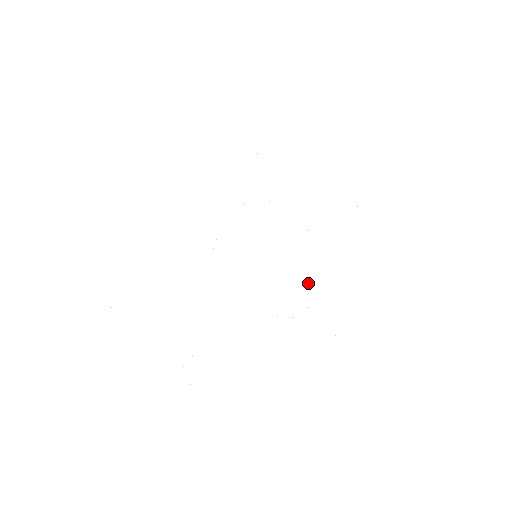
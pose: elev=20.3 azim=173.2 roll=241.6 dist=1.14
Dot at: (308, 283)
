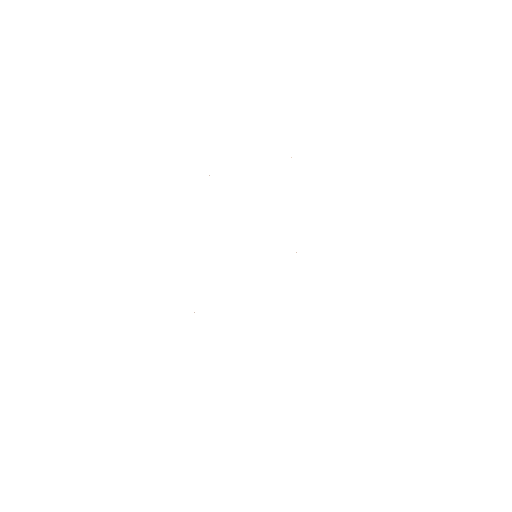
Dot at: occluded
